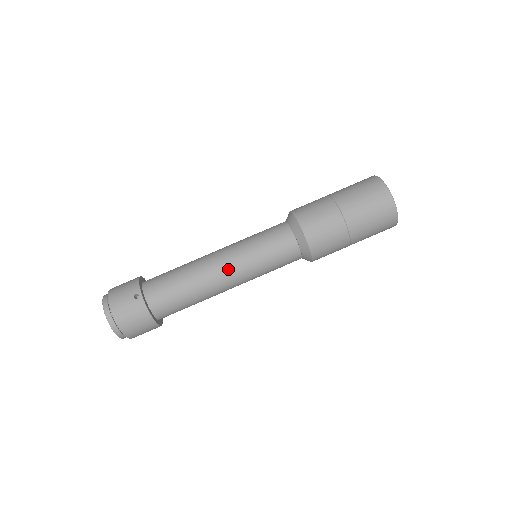
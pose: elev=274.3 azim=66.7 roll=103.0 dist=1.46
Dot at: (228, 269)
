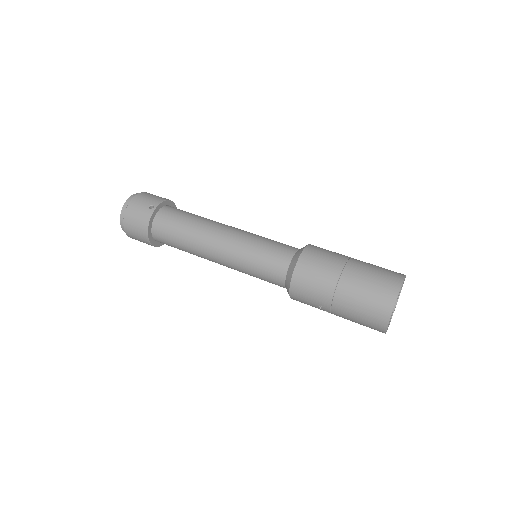
Dot at: (223, 243)
